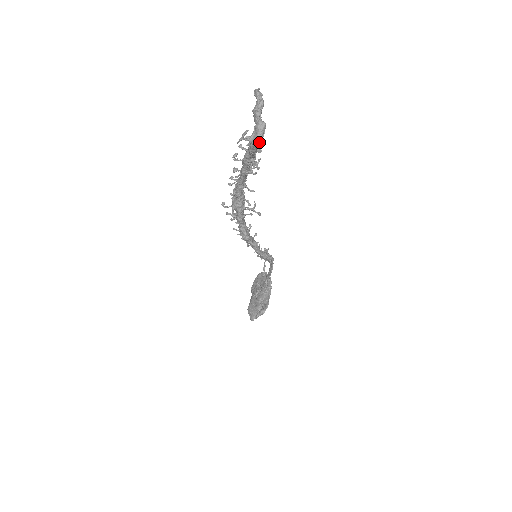
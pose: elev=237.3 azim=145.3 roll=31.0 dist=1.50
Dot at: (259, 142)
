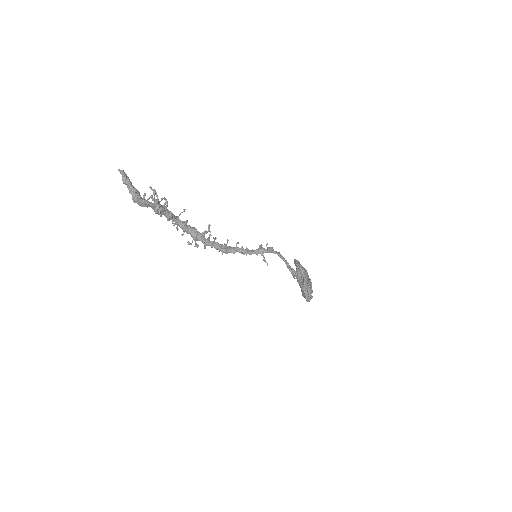
Dot at: (138, 198)
